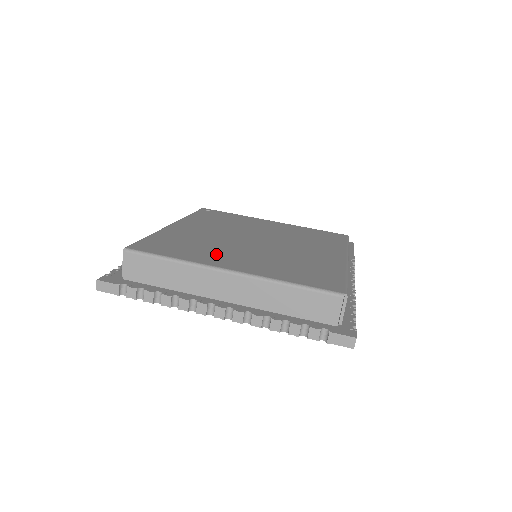
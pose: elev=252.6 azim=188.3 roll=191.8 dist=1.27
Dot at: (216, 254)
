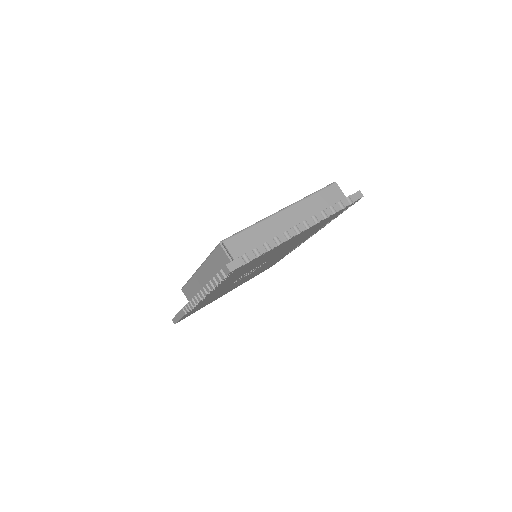
Dot at: occluded
